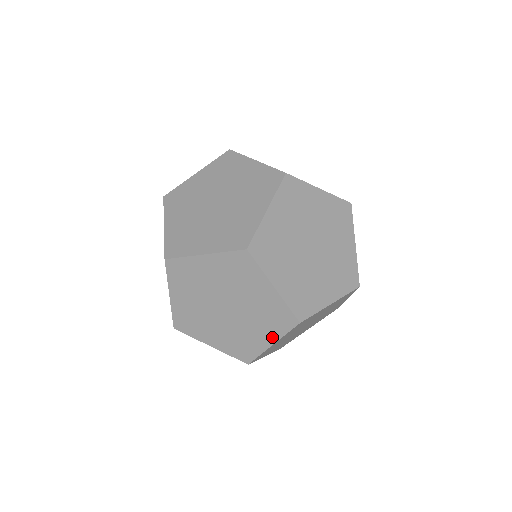
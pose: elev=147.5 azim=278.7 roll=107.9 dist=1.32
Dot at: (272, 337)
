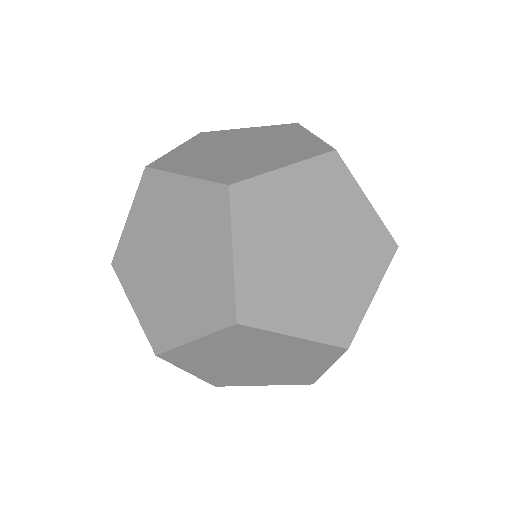
Dot at: (197, 328)
